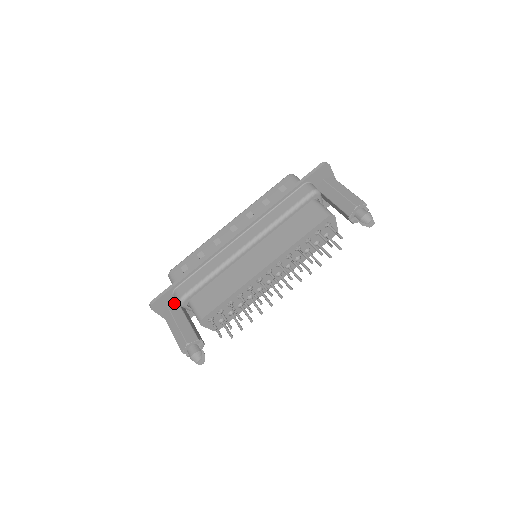
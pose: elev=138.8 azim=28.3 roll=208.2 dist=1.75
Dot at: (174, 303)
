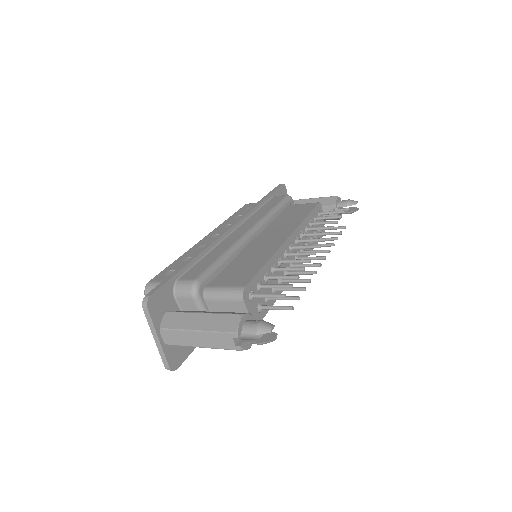
Dot at: (173, 310)
